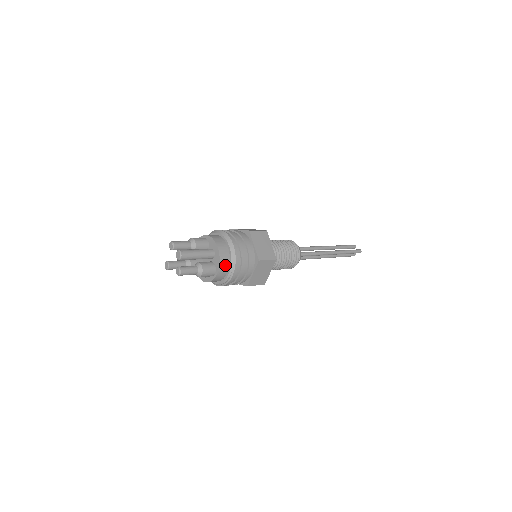
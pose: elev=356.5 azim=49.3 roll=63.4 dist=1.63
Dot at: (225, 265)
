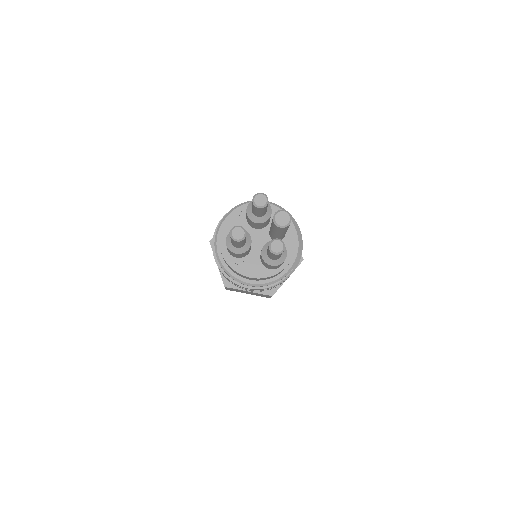
Dot at: occluded
